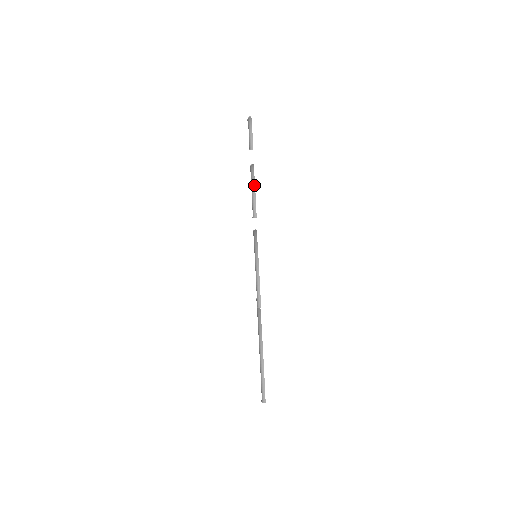
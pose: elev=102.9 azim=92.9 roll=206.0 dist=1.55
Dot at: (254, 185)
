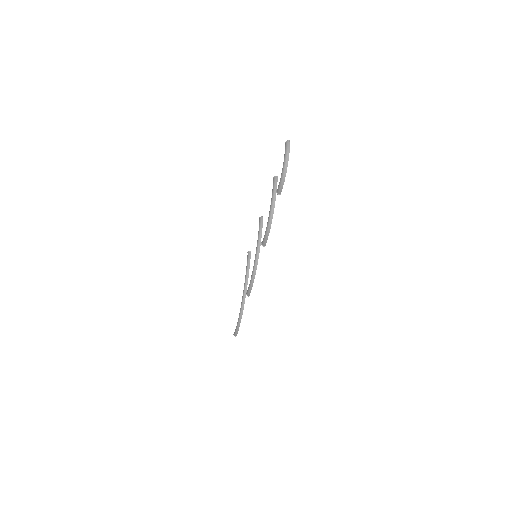
Dot at: (271, 221)
